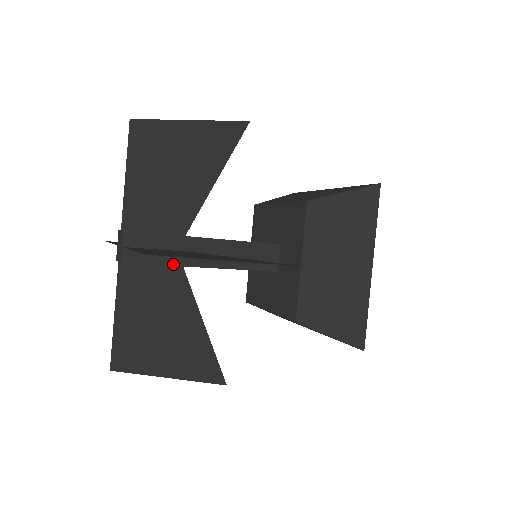
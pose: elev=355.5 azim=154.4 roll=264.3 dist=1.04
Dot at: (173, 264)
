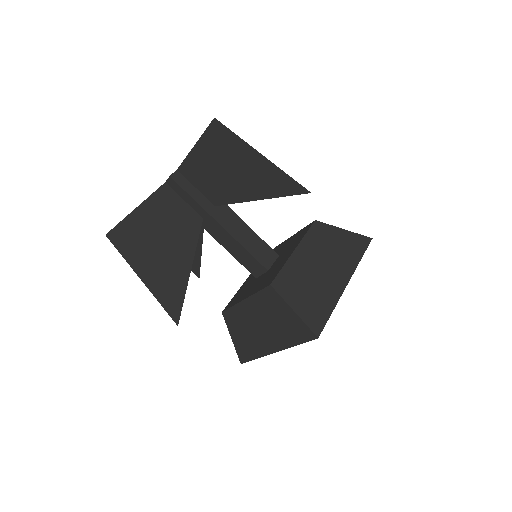
Dot at: (200, 204)
